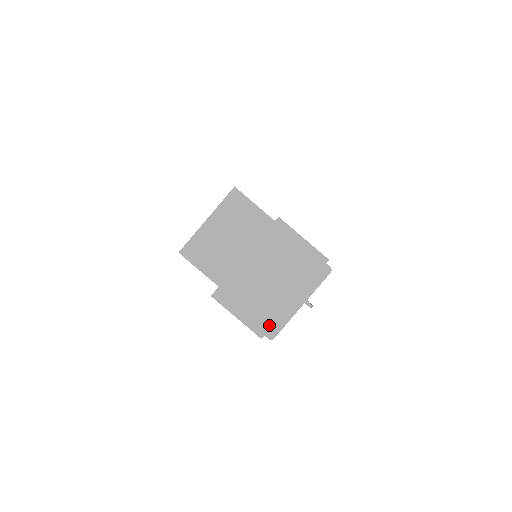
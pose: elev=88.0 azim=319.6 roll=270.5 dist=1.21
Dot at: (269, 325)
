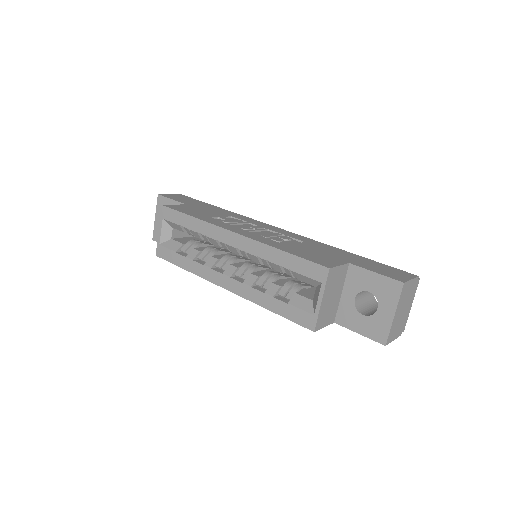
Dot at: (403, 327)
